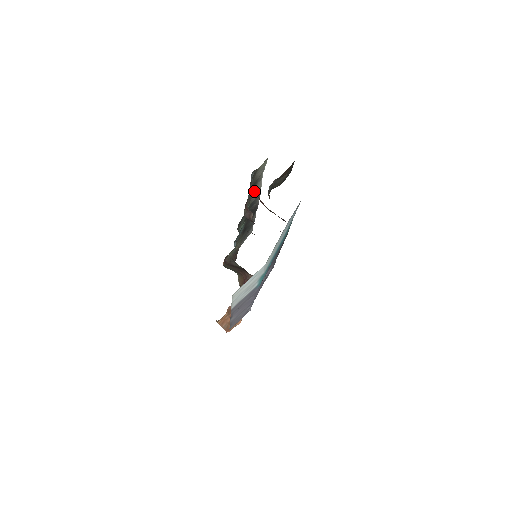
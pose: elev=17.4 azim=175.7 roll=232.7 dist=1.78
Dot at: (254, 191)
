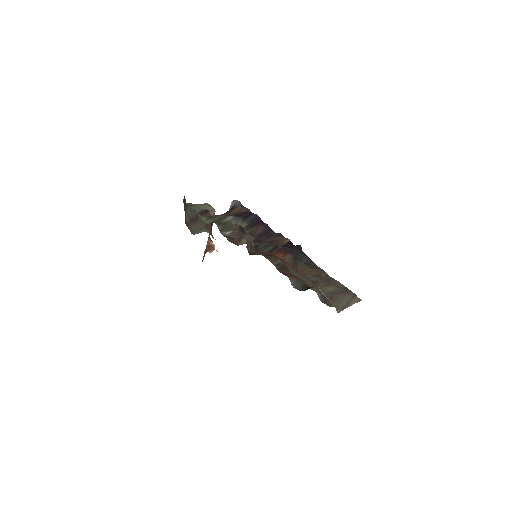
Dot at: occluded
